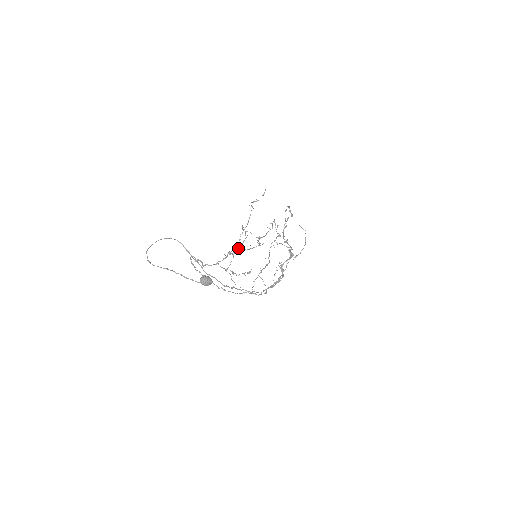
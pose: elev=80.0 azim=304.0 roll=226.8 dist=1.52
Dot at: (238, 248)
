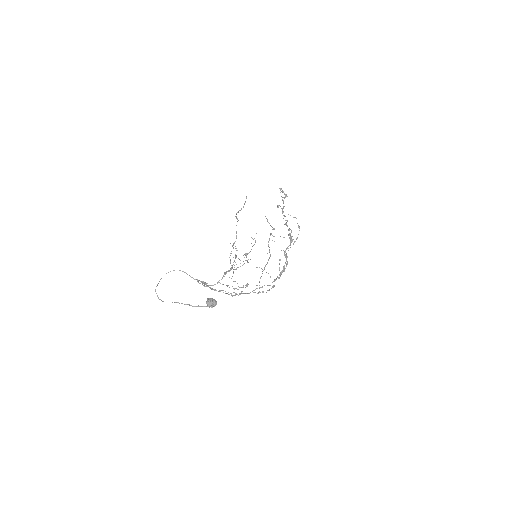
Dot at: (231, 267)
